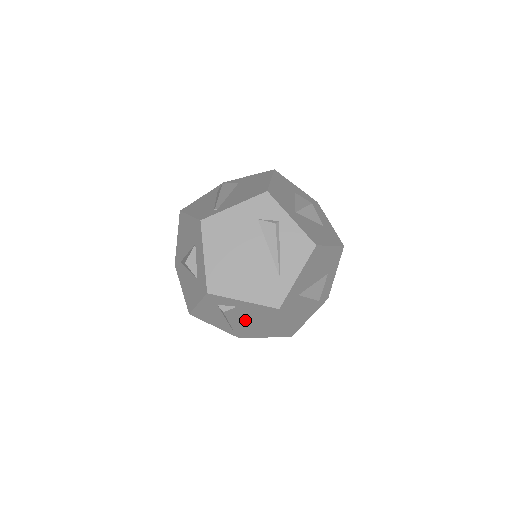
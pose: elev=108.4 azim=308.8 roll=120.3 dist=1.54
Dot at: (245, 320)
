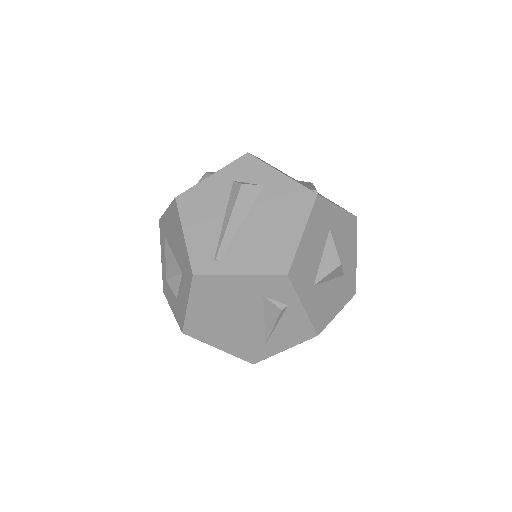
Dot at: occluded
